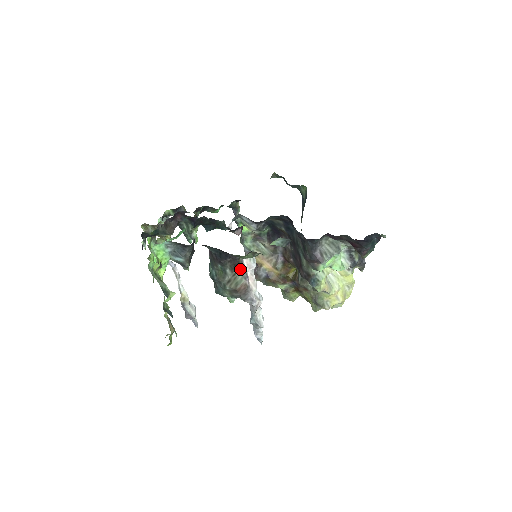
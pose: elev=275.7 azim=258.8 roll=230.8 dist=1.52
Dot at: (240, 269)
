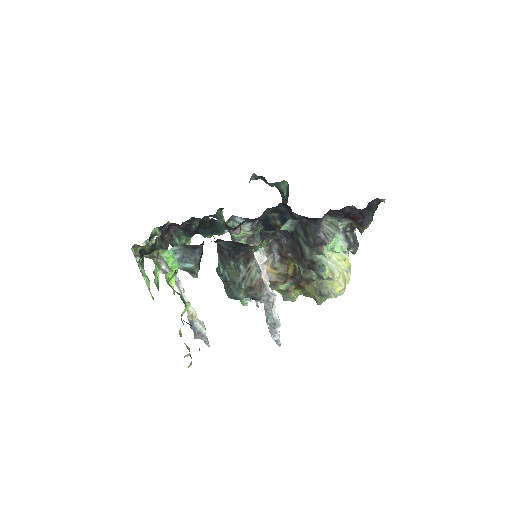
Dot at: (252, 263)
